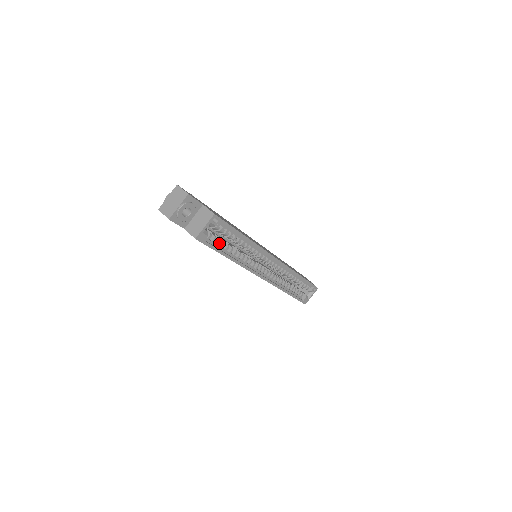
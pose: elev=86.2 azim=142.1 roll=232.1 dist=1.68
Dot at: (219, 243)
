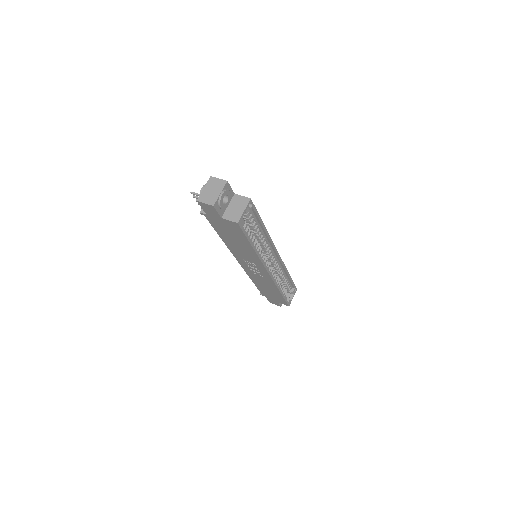
Dot at: (248, 232)
